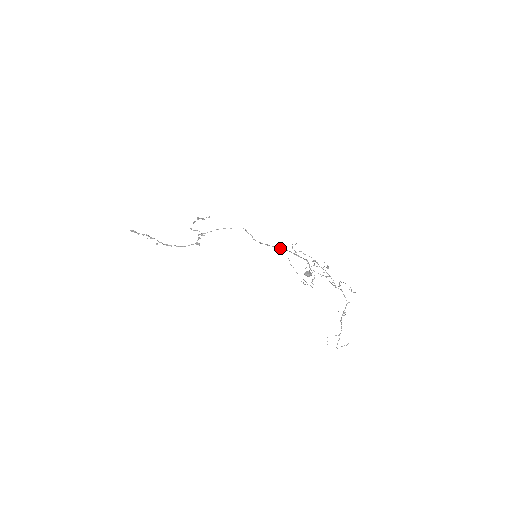
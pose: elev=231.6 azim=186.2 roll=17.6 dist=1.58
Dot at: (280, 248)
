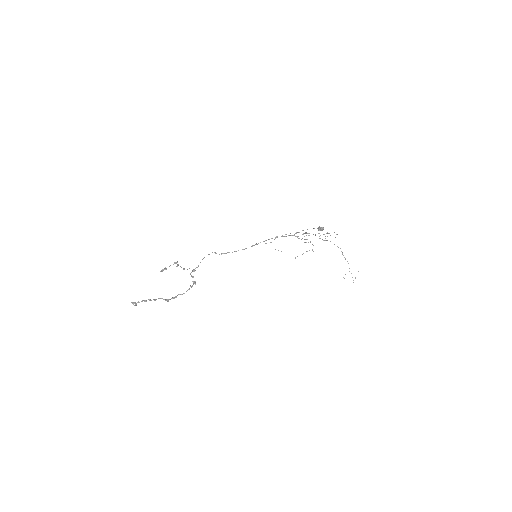
Dot at: occluded
